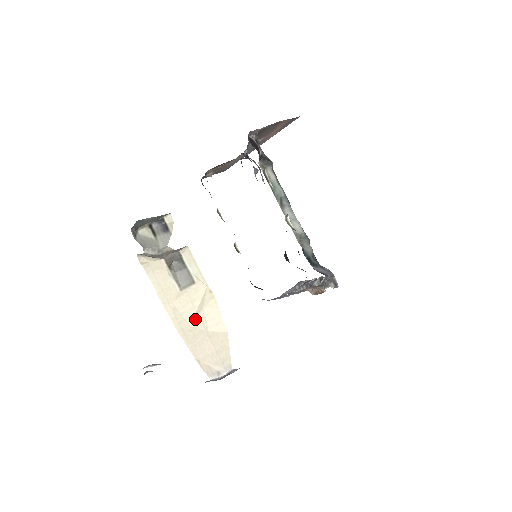
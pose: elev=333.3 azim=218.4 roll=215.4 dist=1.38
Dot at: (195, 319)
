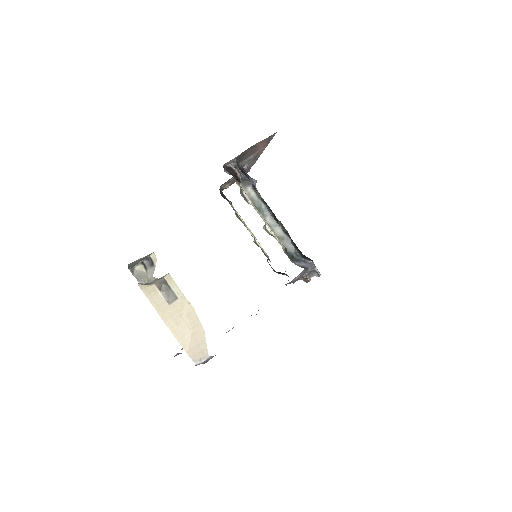
Dot at: (182, 323)
